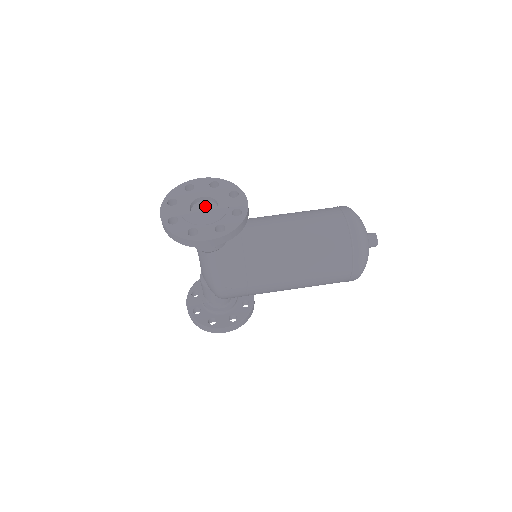
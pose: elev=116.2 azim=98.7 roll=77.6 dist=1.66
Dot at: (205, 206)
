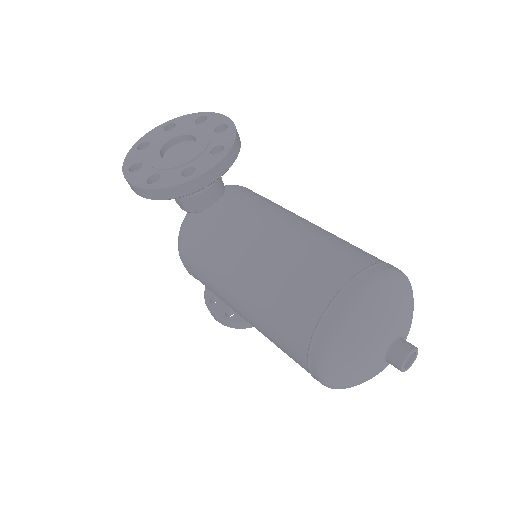
Dot at: (187, 148)
